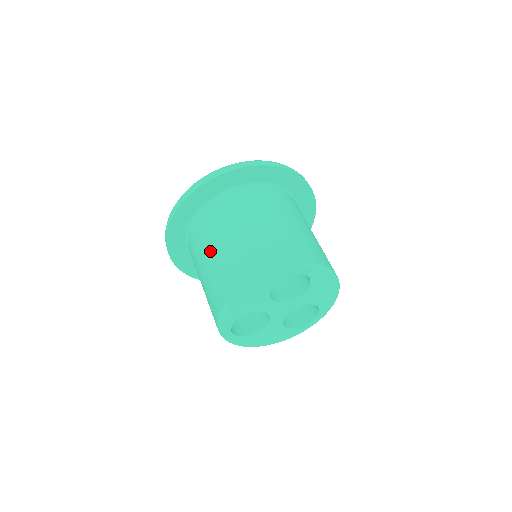
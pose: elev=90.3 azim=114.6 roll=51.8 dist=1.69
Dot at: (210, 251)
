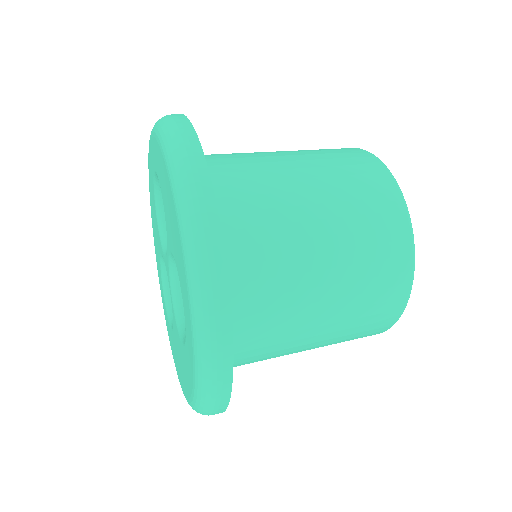
Dot at: occluded
